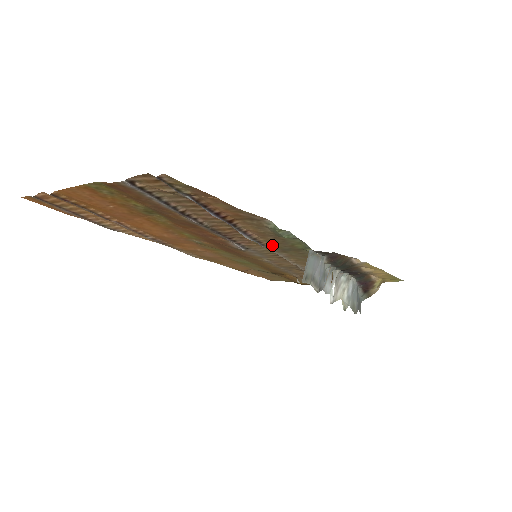
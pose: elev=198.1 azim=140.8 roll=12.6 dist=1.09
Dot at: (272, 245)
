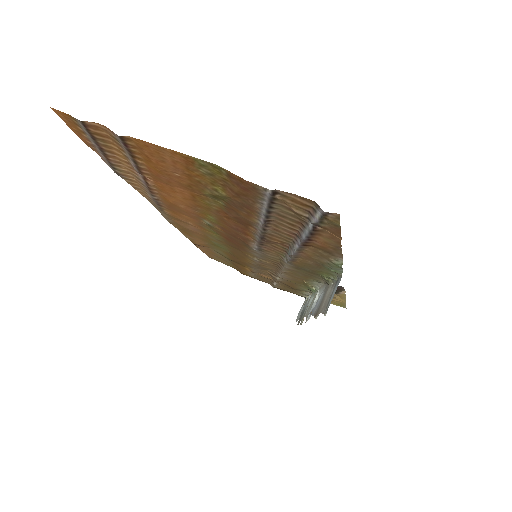
Dot at: (298, 263)
